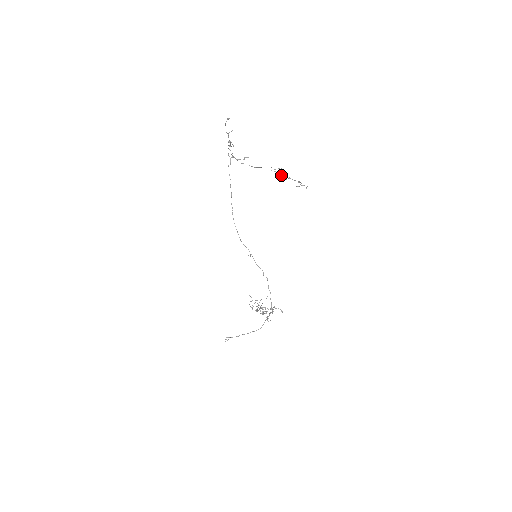
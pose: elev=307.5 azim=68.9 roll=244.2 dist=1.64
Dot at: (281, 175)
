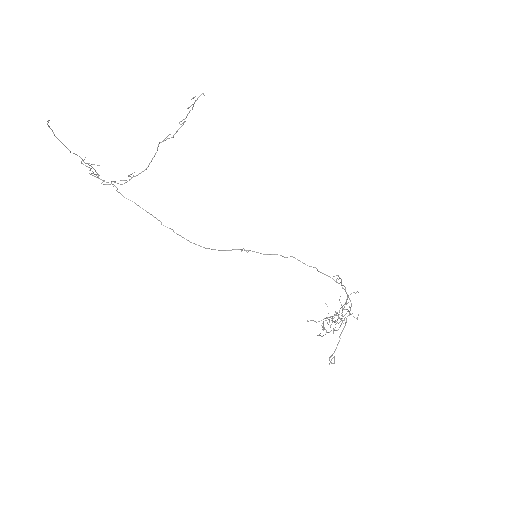
Dot at: occluded
